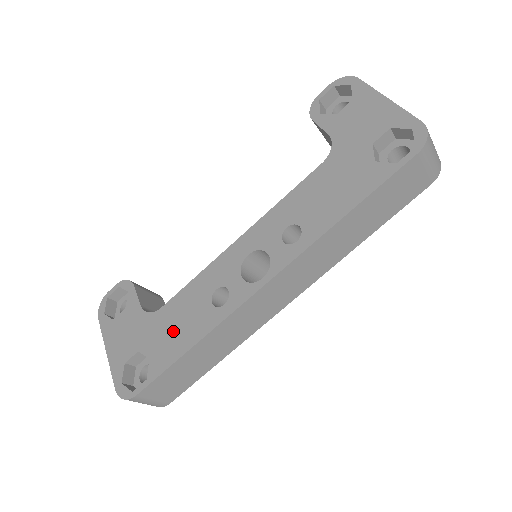
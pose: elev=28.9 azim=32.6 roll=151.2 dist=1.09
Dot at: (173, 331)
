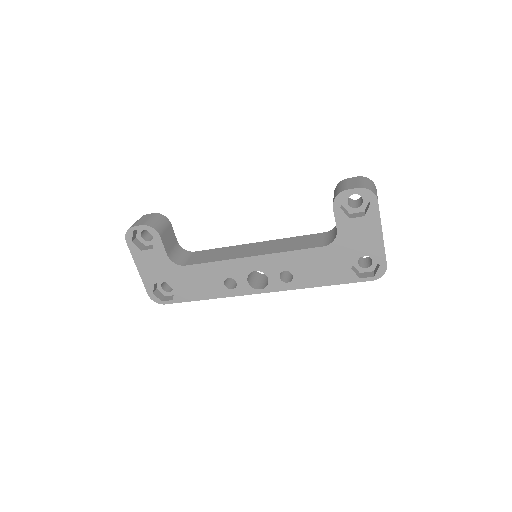
Dot at: (194, 285)
